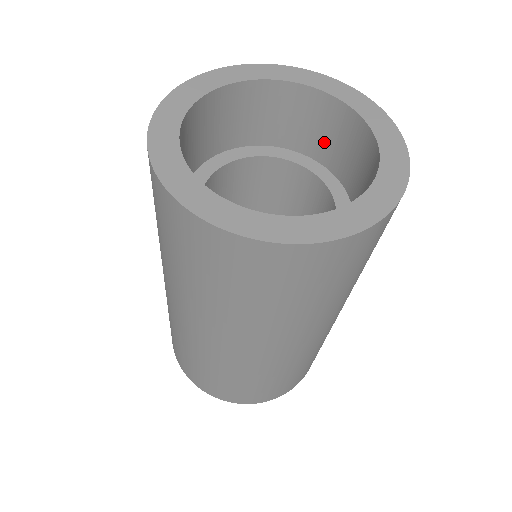
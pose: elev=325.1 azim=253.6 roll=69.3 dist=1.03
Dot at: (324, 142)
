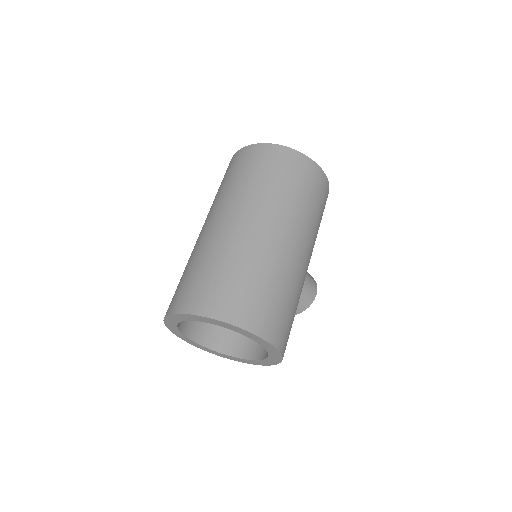
Dot at: occluded
